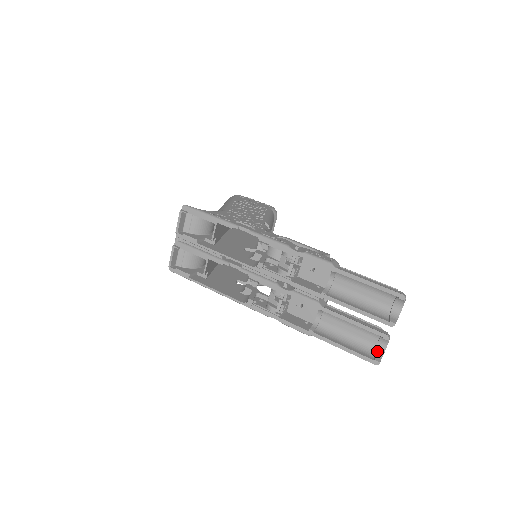
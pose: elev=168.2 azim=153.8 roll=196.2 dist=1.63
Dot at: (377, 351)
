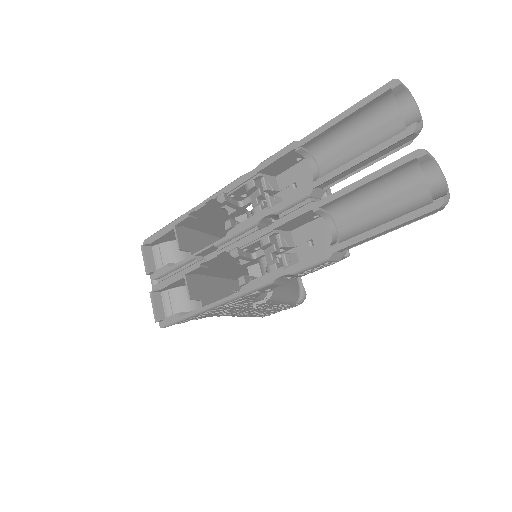
Dot at: (435, 196)
